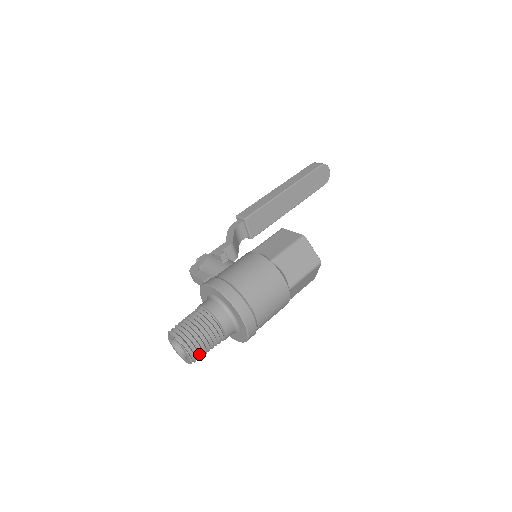
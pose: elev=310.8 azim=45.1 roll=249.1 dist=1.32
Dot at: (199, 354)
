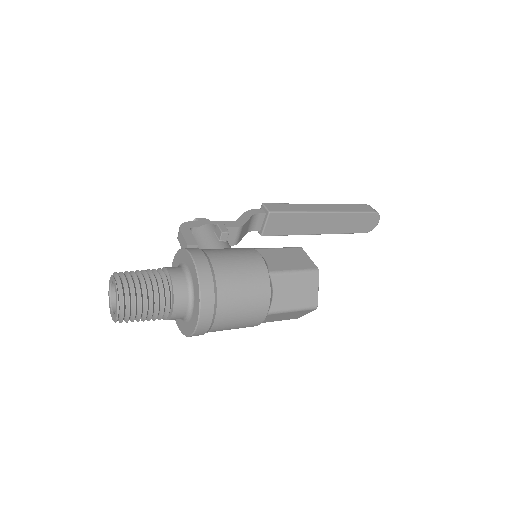
Dot at: (130, 317)
